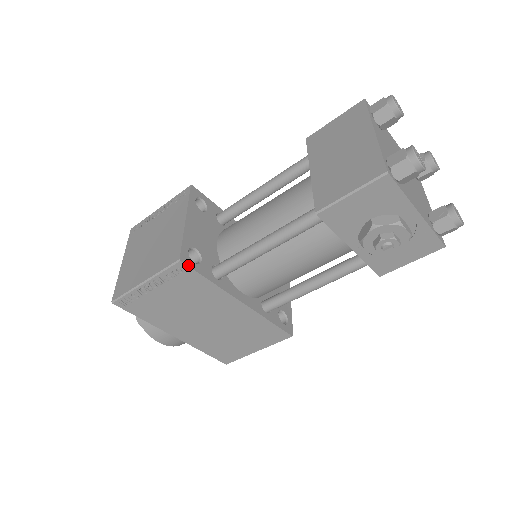
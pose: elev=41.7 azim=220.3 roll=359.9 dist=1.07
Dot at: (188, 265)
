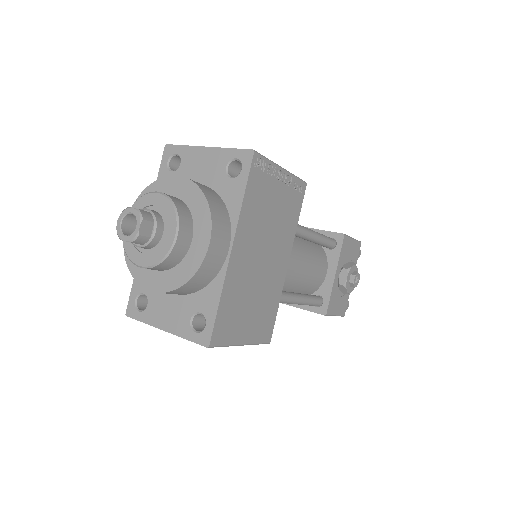
Dot at: (304, 192)
